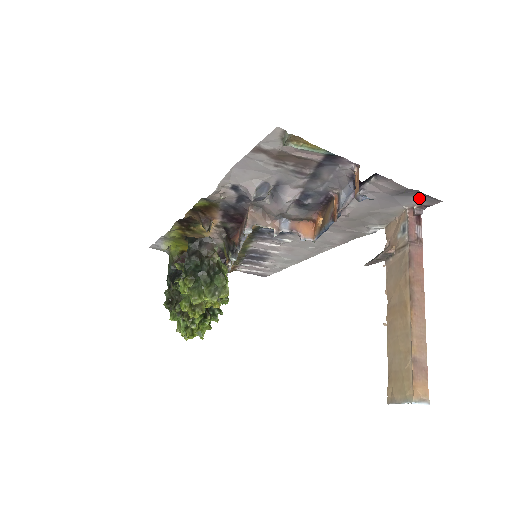
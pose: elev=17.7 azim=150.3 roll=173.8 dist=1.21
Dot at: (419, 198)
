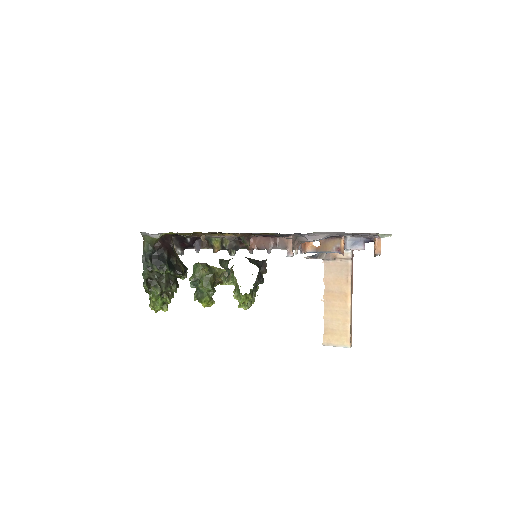
Dot at: occluded
